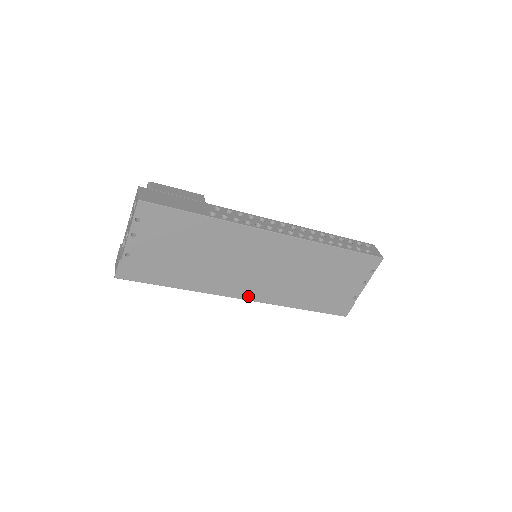
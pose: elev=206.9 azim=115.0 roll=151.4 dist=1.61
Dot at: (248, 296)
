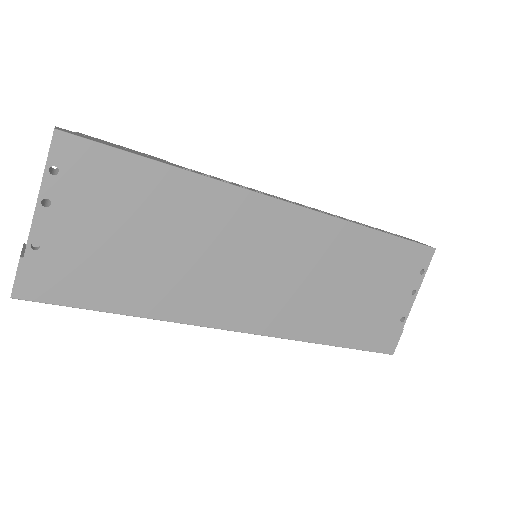
Dot at: (250, 325)
